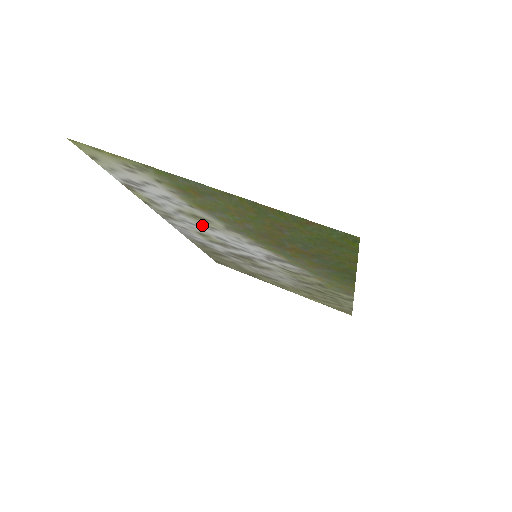
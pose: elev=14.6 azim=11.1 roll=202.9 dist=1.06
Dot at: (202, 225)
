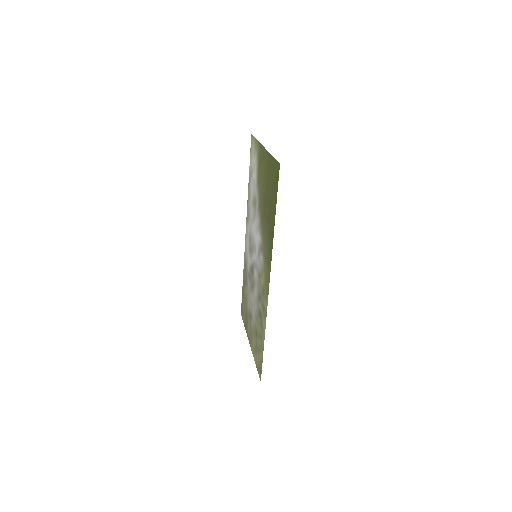
Dot at: (253, 216)
